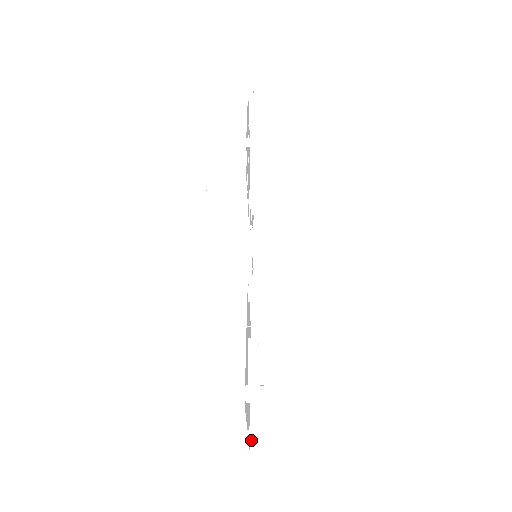
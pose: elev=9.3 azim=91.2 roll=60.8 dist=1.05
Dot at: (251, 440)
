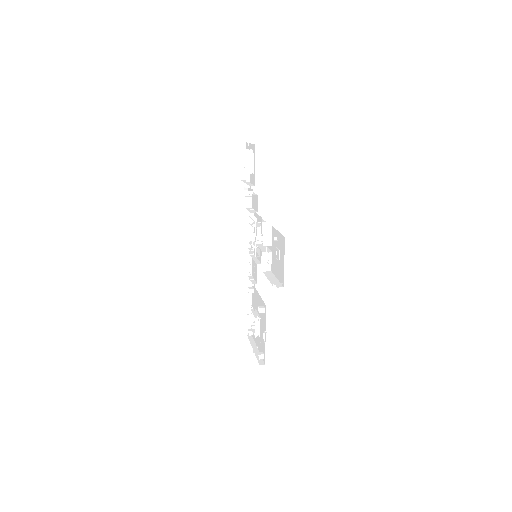
Dot at: (248, 331)
